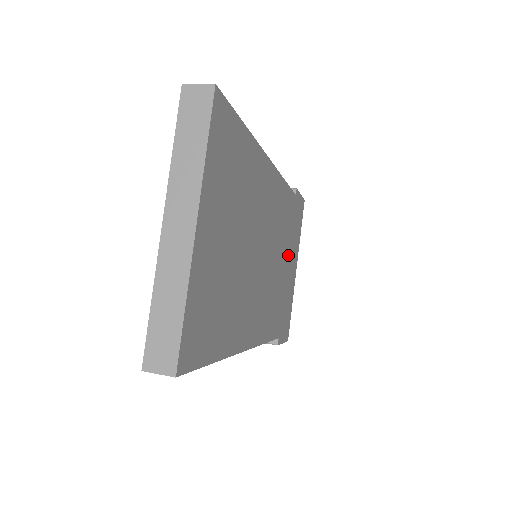
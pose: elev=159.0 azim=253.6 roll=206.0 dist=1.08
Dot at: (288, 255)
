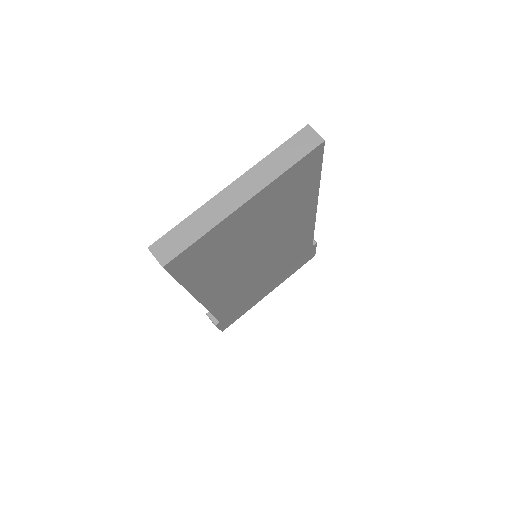
Dot at: (274, 277)
